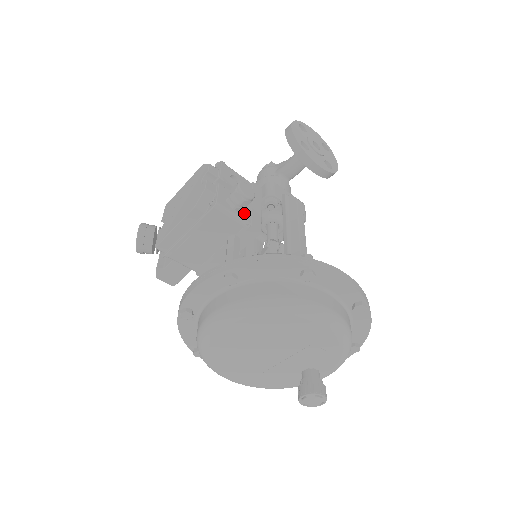
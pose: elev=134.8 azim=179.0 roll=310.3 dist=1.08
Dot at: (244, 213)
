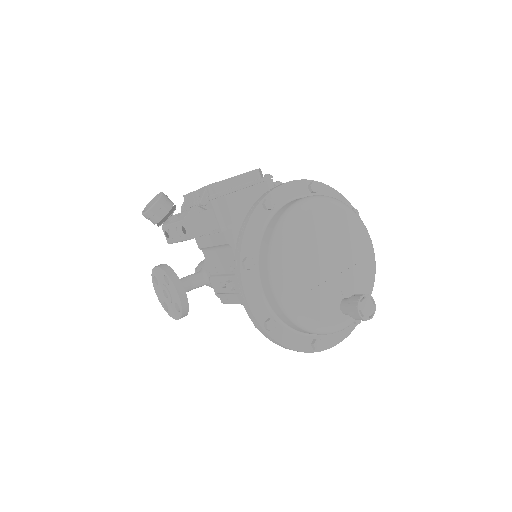
Dot at: occluded
